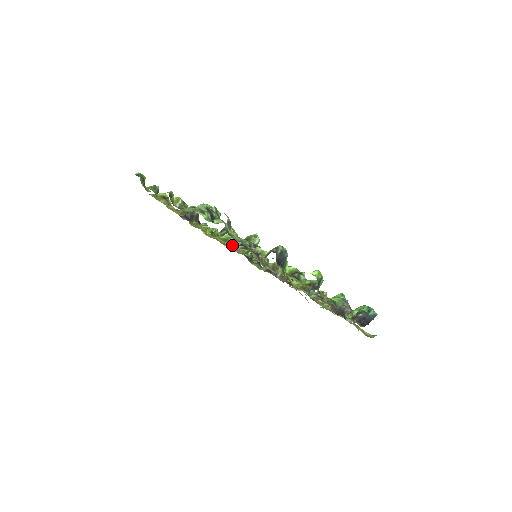
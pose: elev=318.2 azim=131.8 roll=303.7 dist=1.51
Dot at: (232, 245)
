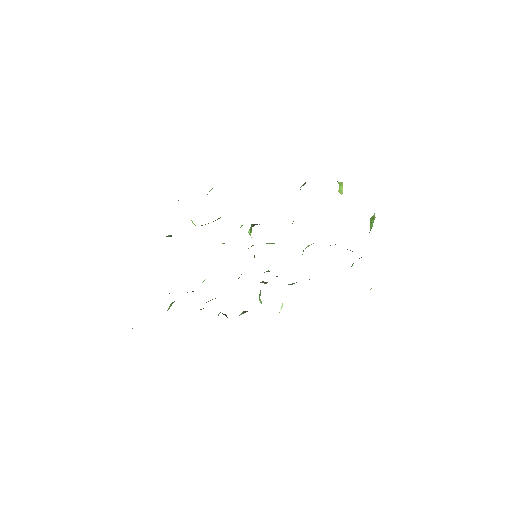
Dot at: occluded
